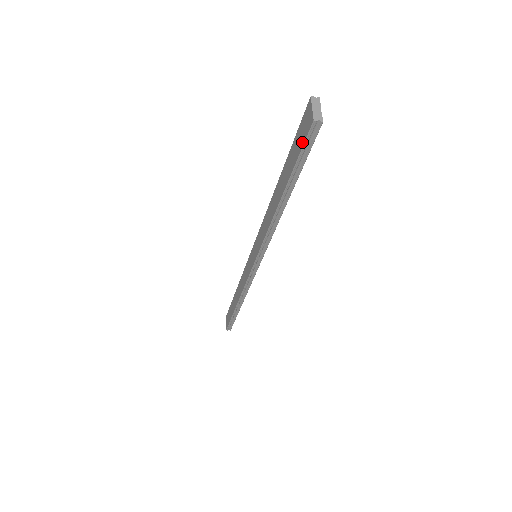
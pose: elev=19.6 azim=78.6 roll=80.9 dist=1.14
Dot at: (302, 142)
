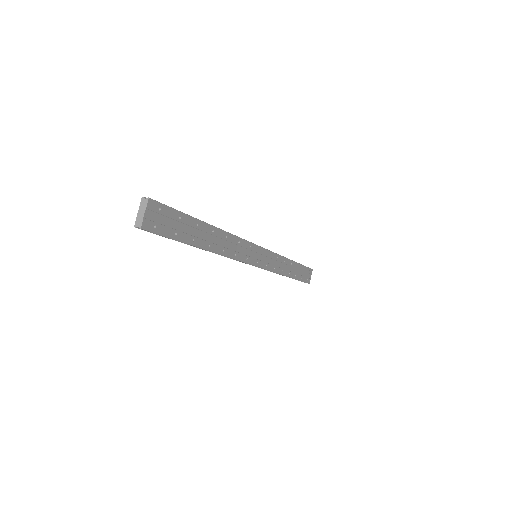
Dot at: occluded
